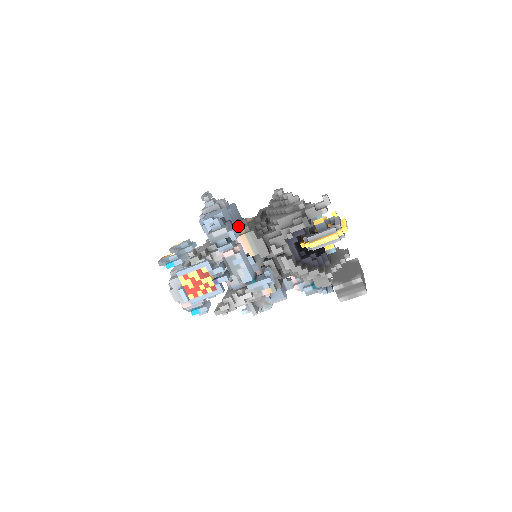
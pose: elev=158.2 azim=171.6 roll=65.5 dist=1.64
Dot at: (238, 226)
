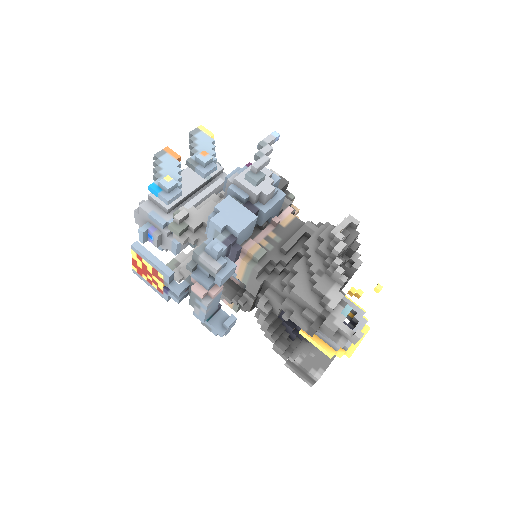
Dot at: (261, 226)
